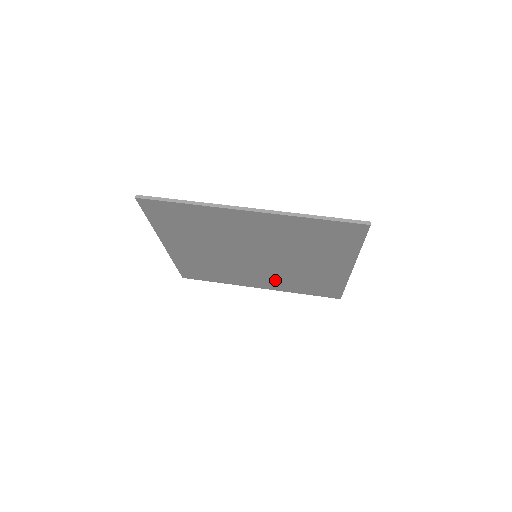
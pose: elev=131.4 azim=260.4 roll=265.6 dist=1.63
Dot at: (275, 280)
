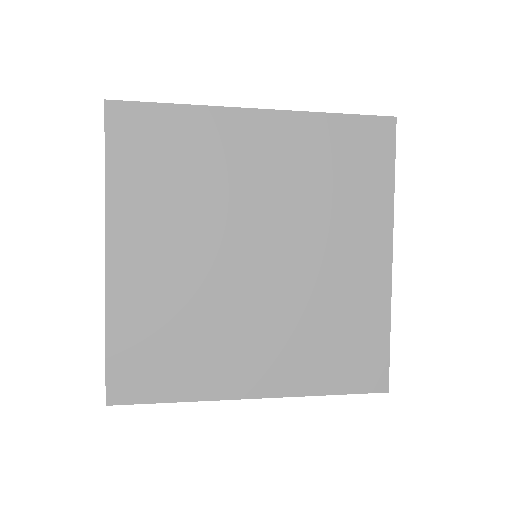
Dot at: (282, 346)
